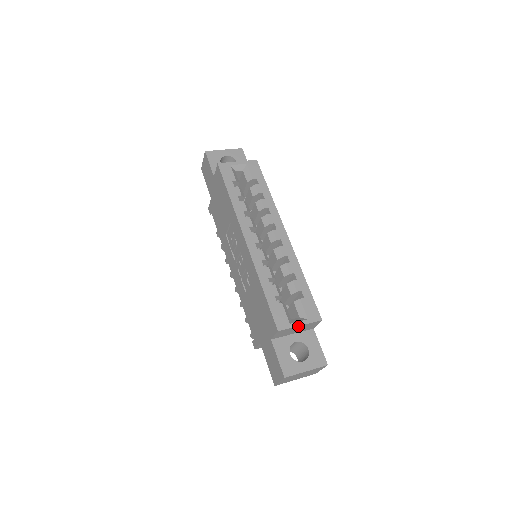
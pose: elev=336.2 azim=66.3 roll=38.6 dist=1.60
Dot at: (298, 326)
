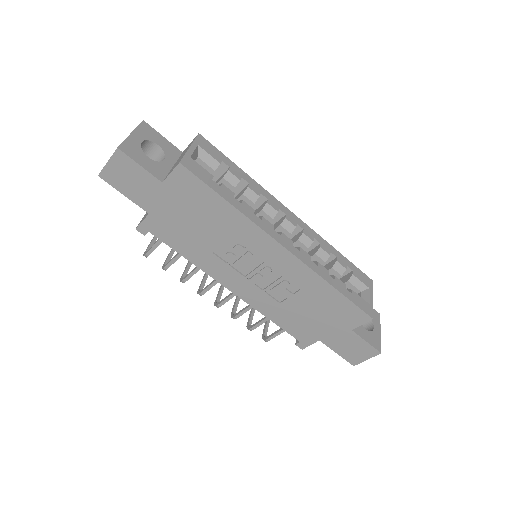
Dot at: (371, 301)
